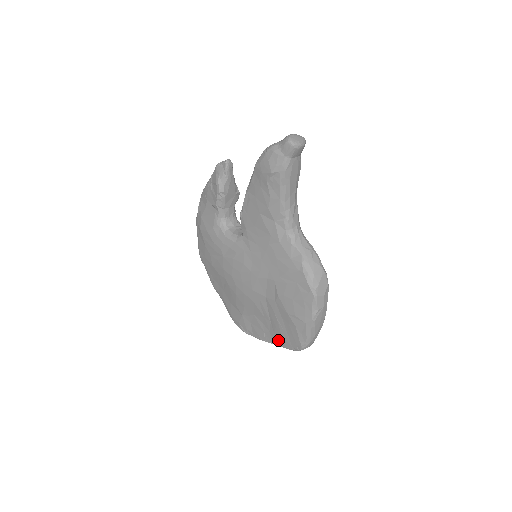
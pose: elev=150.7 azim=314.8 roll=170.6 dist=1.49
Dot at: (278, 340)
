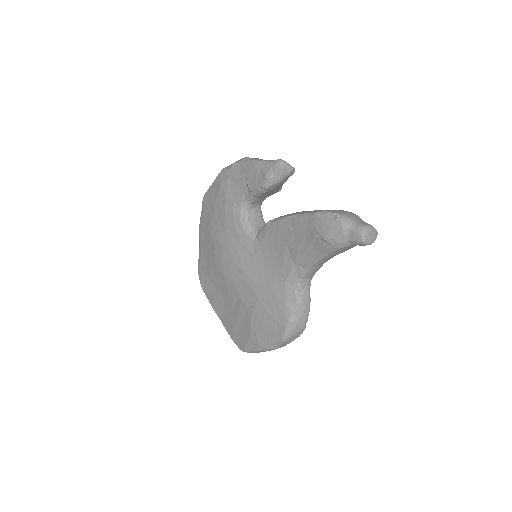
Dot at: (227, 325)
